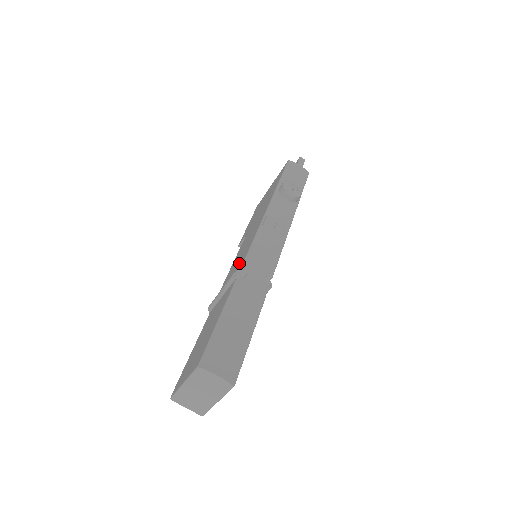
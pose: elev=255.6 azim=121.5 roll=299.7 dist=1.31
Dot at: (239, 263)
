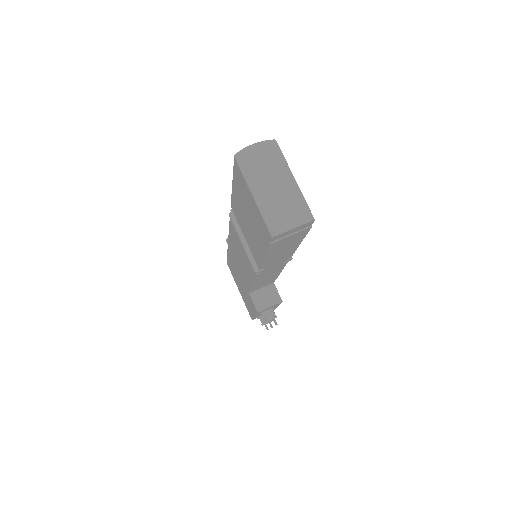
Dot at: (236, 236)
